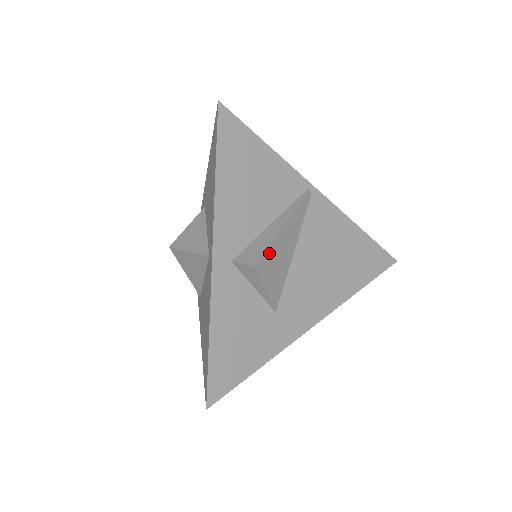
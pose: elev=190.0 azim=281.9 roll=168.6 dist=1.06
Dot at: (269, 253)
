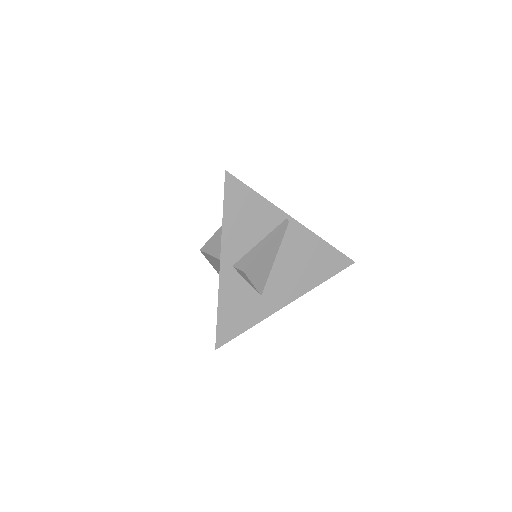
Dot at: (255, 262)
